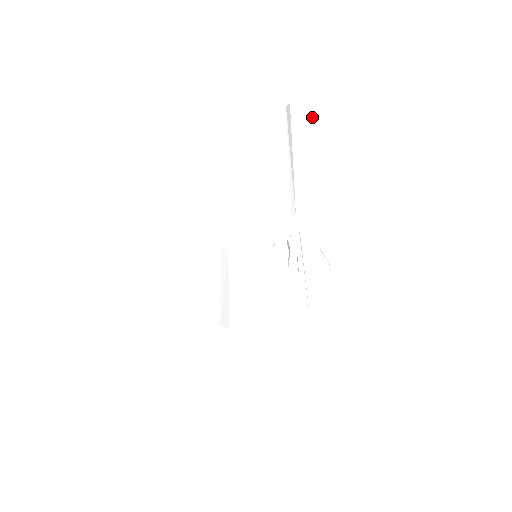
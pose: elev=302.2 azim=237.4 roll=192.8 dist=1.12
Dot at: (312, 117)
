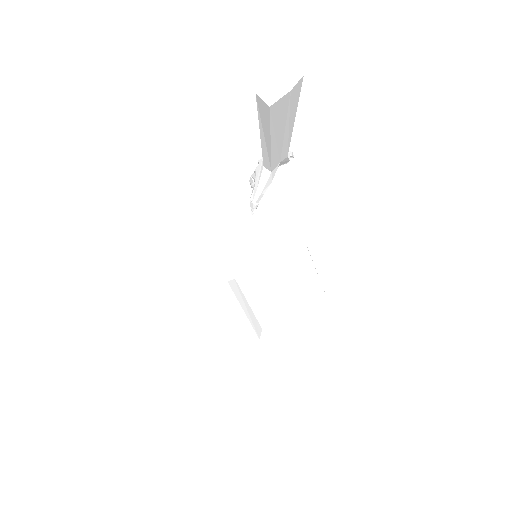
Dot at: (296, 93)
